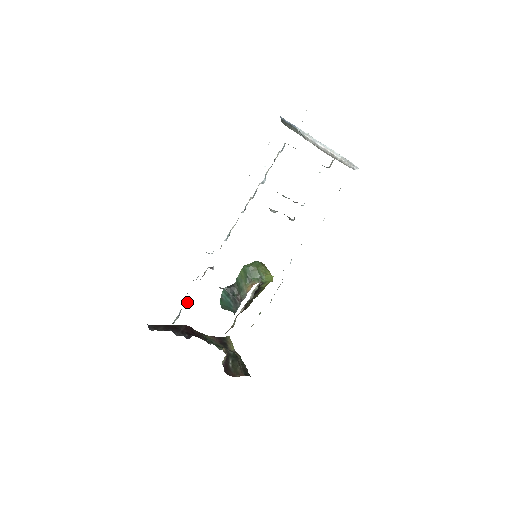
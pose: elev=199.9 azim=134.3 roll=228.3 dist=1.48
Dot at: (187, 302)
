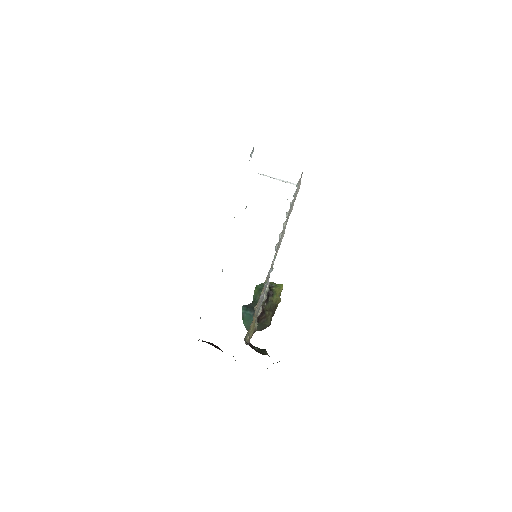
Dot at: occluded
